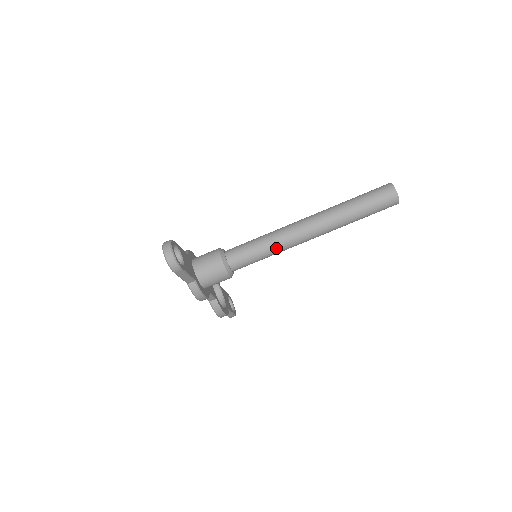
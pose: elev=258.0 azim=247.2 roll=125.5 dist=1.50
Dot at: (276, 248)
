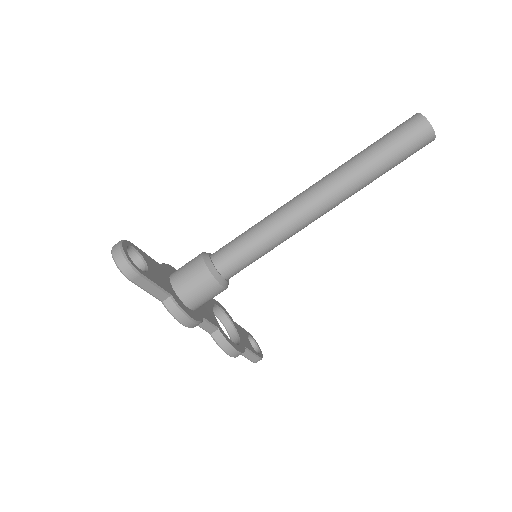
Dot at: (275, 234)
